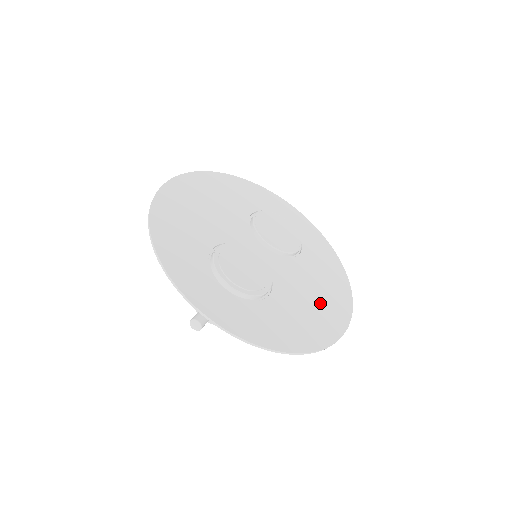
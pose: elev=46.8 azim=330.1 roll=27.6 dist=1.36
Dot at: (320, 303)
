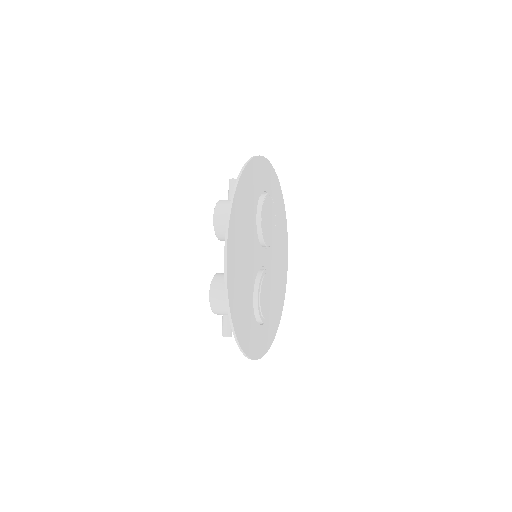
Dot at: (281, 264)
